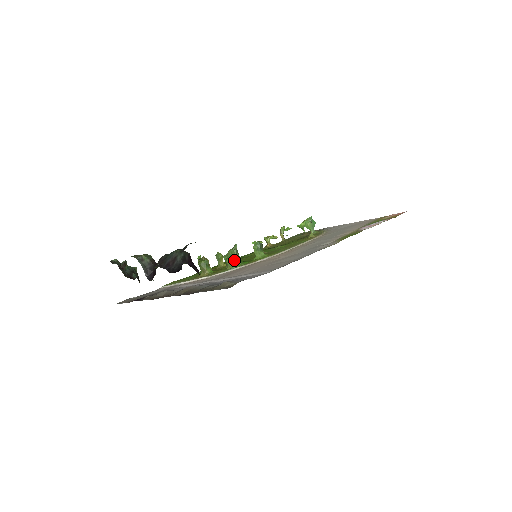
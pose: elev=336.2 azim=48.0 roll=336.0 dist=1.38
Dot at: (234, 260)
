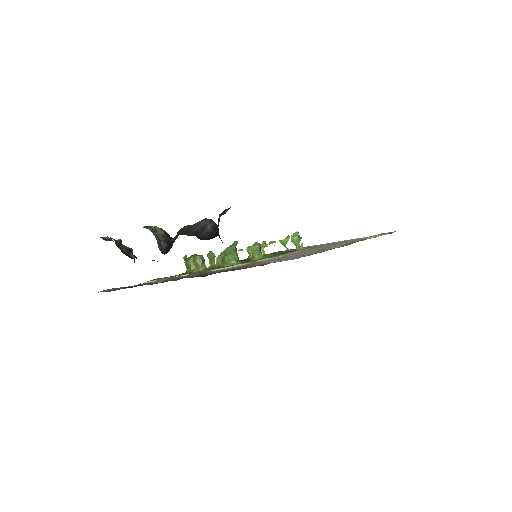
Dot at: (234, 257)
